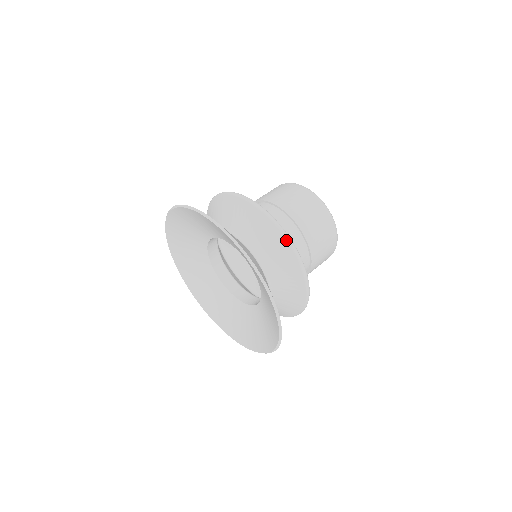
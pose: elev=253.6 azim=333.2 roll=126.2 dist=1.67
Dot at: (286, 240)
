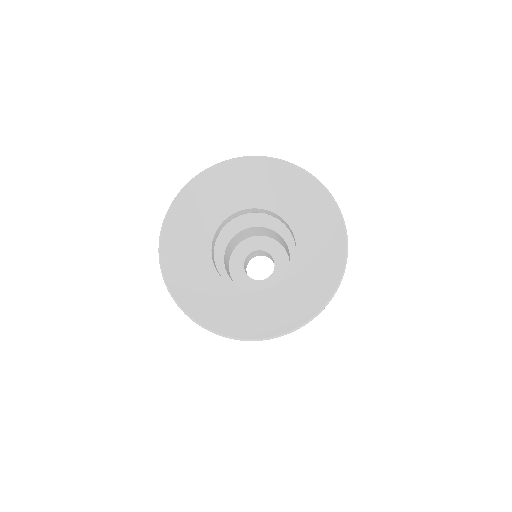
Dot at: occluded
